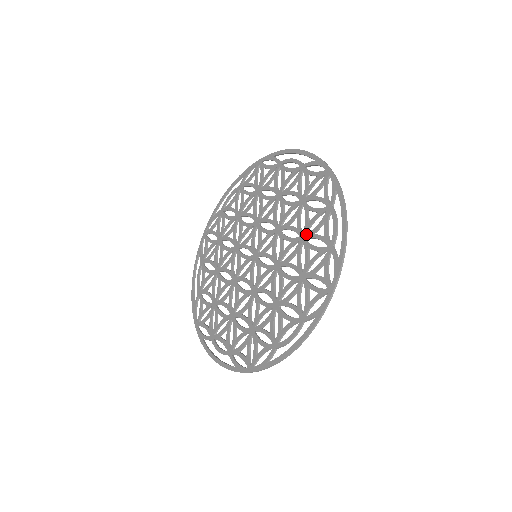
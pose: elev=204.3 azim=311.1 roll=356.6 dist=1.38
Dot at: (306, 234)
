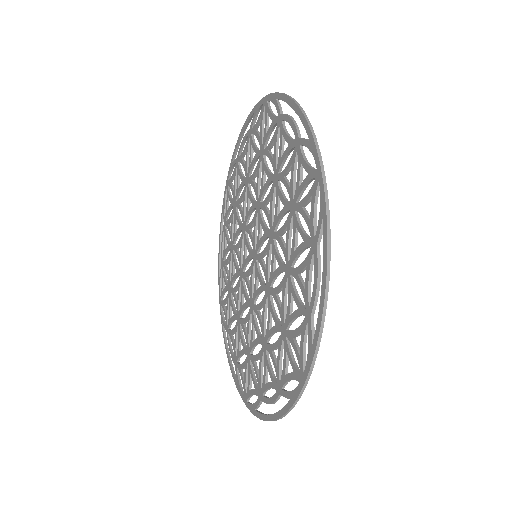
Dot at: (276, 169)
